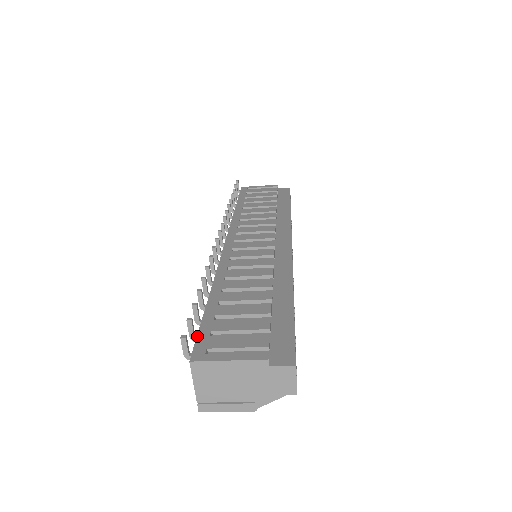
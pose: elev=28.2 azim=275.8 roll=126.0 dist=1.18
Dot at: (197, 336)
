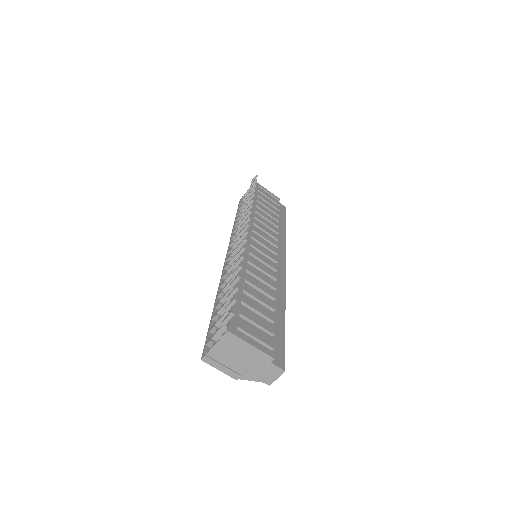
Dot at: occluded
